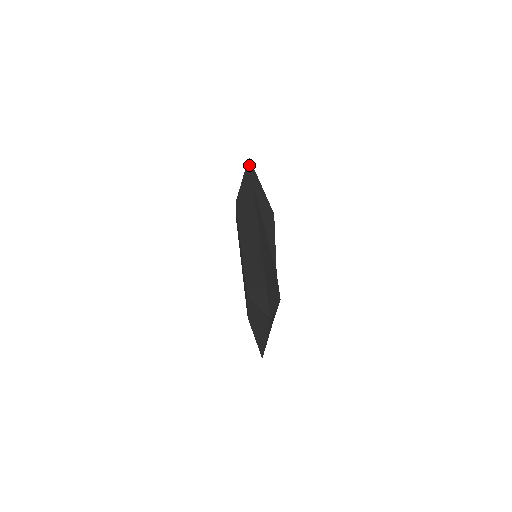
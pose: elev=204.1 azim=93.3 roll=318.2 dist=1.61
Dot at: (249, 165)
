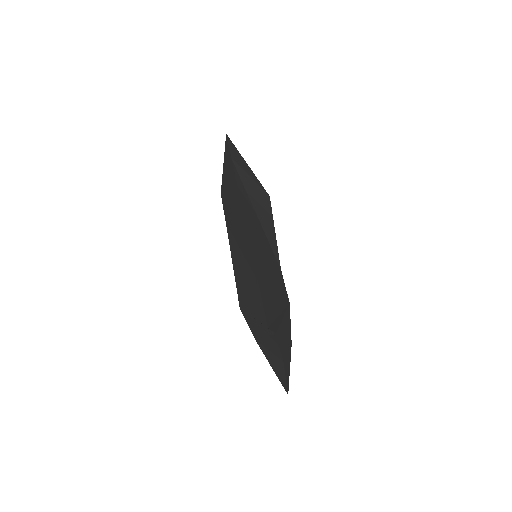
Dot at: (227, 142)
